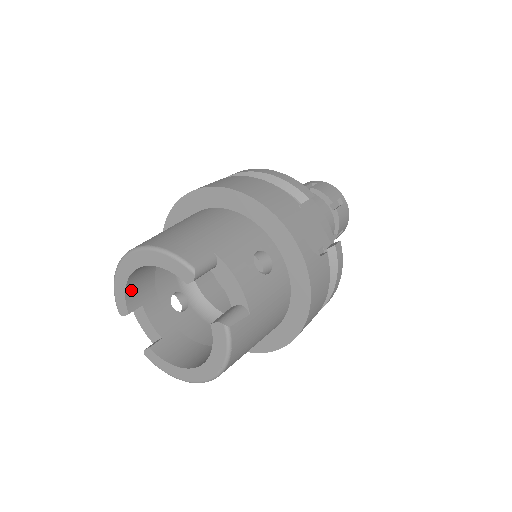
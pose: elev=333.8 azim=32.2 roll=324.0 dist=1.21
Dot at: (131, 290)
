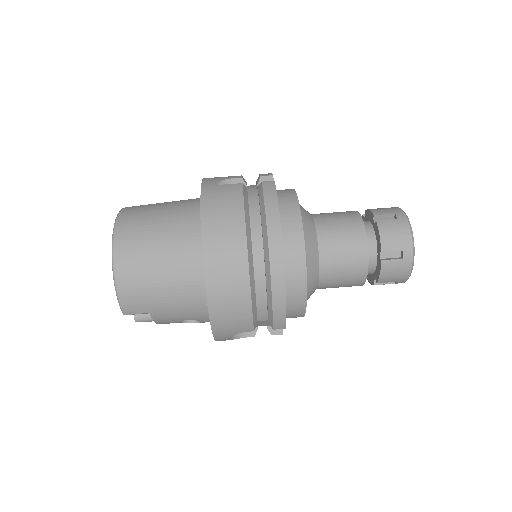
Dot at: occluded
